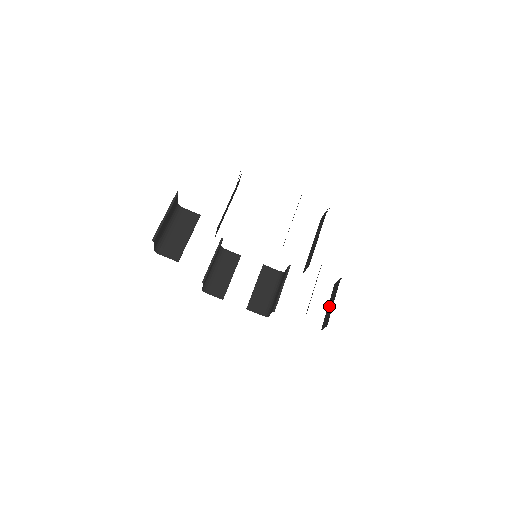
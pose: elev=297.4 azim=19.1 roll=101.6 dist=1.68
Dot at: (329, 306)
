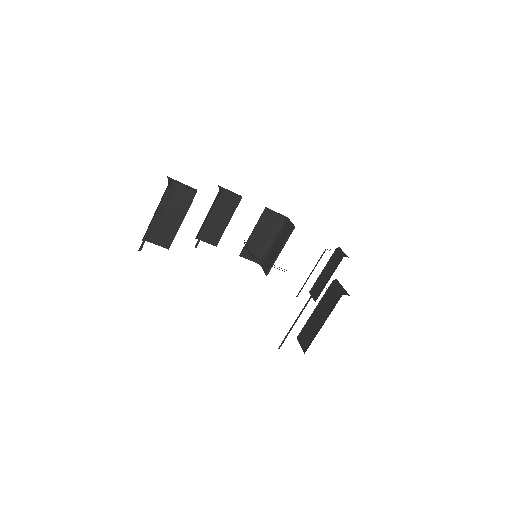
Dot at: (323, 274)
